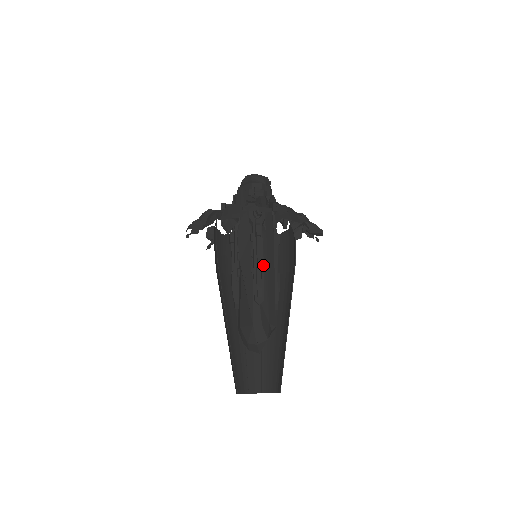
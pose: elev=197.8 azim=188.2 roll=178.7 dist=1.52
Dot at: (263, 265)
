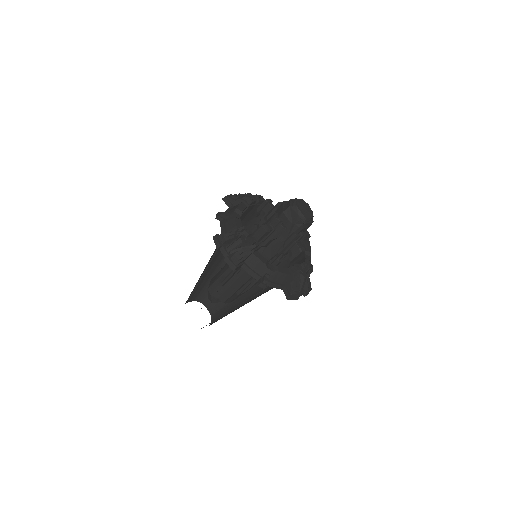
Dot at: (239, 269)
